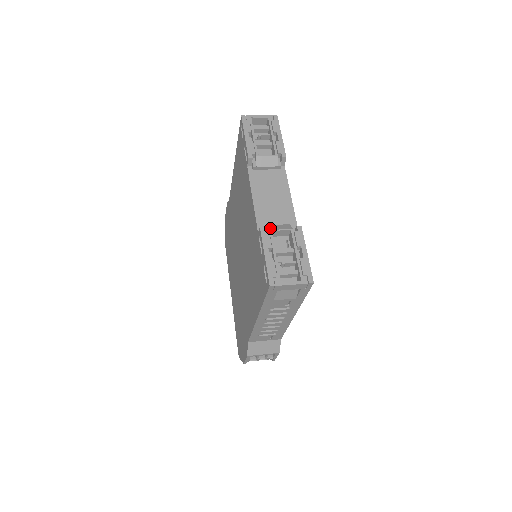
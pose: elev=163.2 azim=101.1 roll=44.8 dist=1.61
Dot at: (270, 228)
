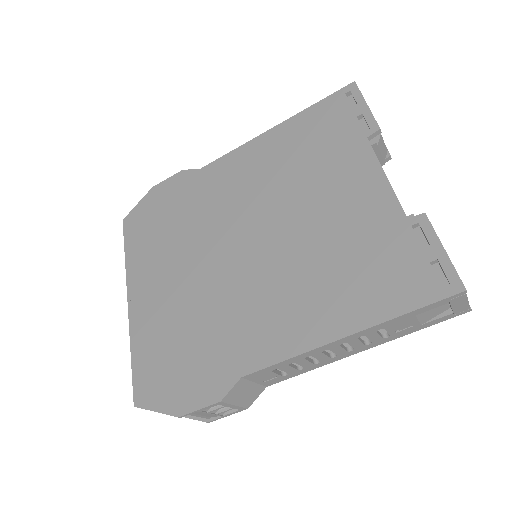
Dot at: occluded
